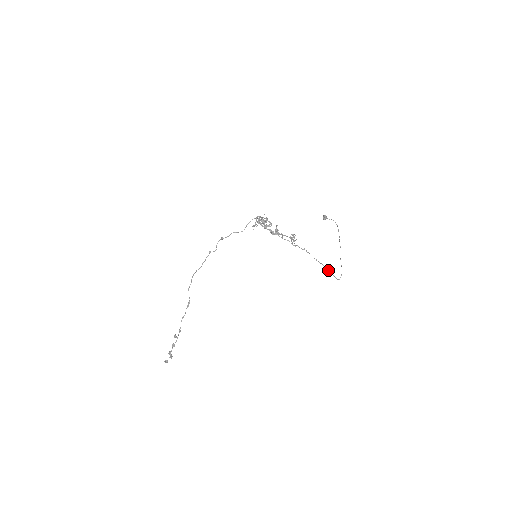
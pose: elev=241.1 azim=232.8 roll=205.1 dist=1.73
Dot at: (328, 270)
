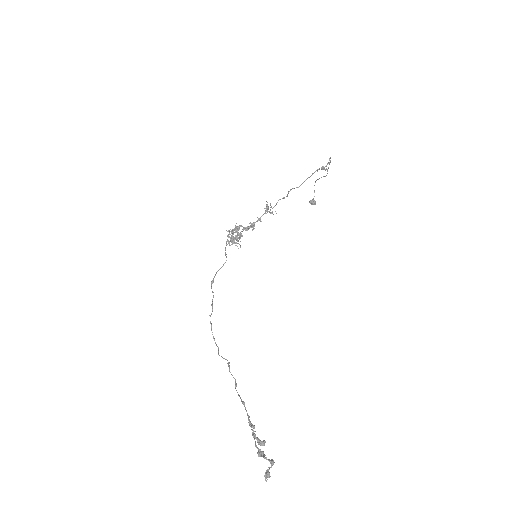
Dot at: (315, 171)
